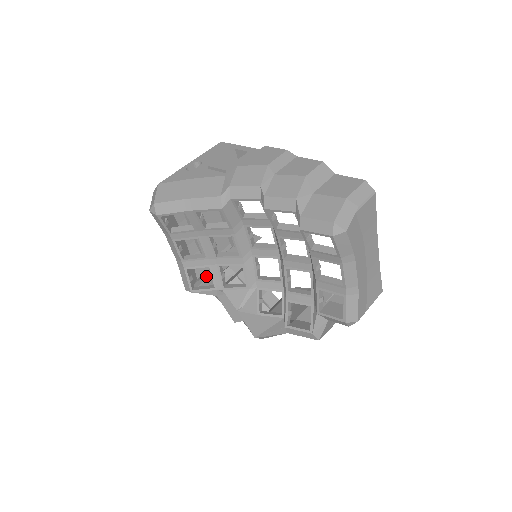
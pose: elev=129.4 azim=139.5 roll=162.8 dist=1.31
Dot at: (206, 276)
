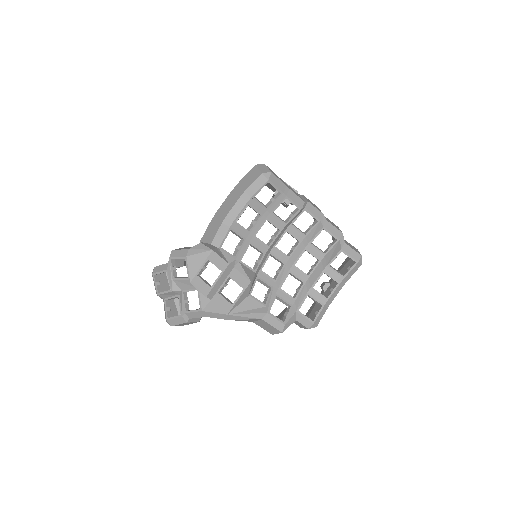
Dot at: occluded
